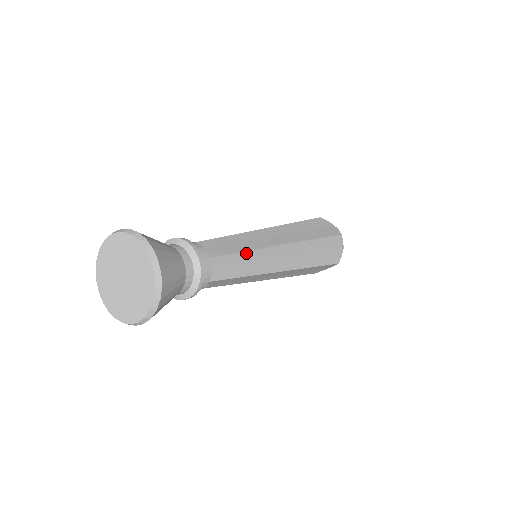
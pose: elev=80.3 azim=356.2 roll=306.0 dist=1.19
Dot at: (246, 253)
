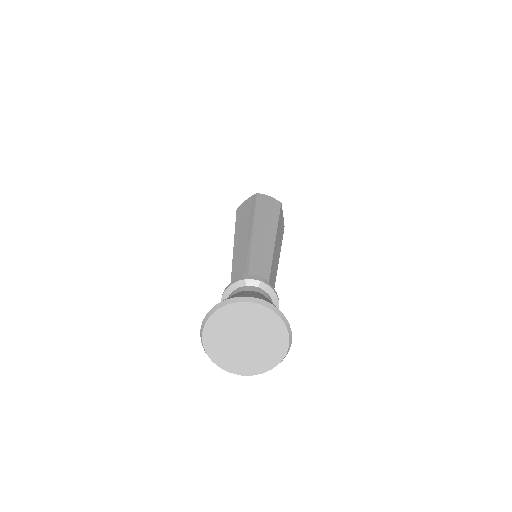
Dot at: occluded
